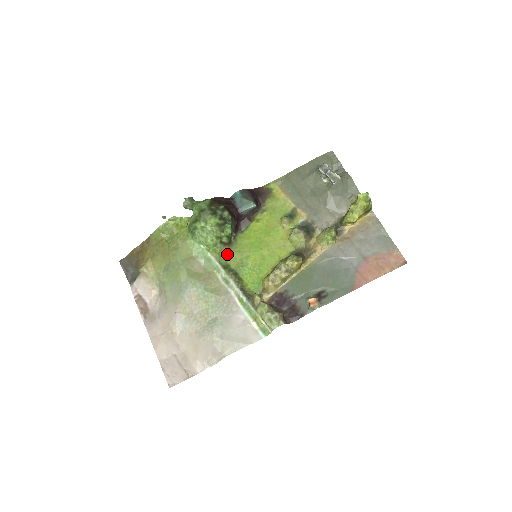
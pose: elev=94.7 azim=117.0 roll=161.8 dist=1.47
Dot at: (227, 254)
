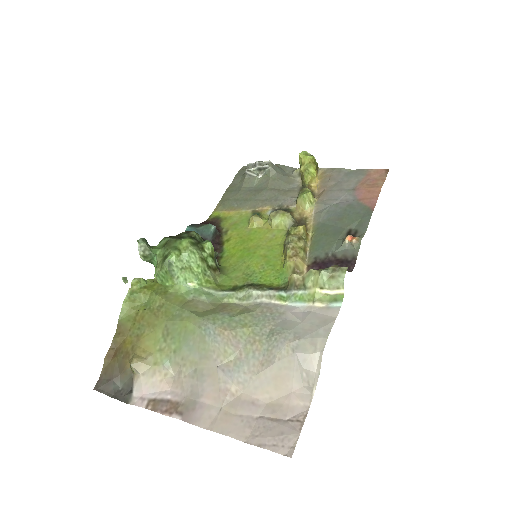
Dot at: (224, 280)
